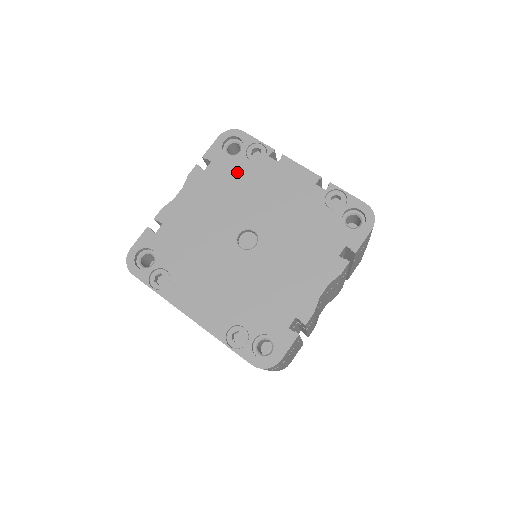
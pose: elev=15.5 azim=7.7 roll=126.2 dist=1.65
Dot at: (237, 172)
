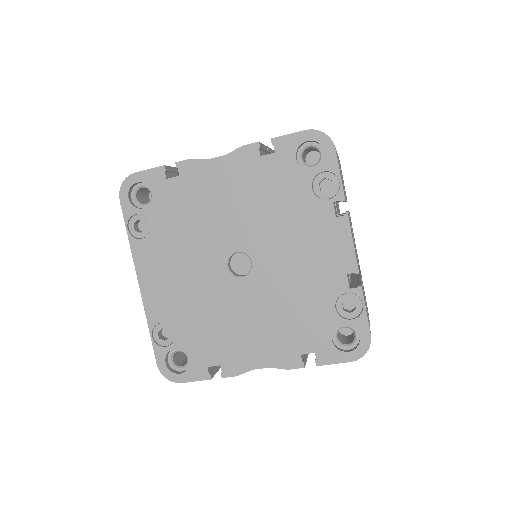
Dot at: (289, 189)
